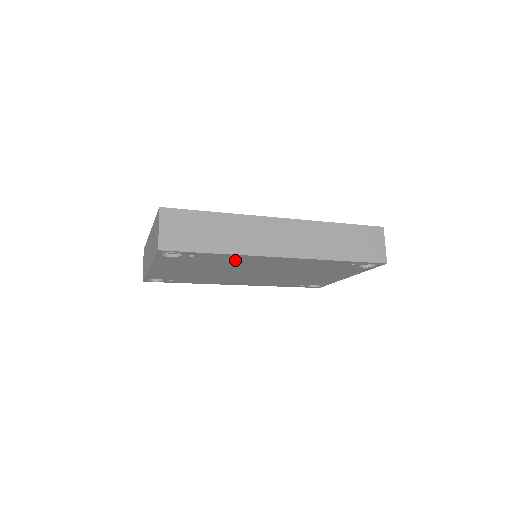
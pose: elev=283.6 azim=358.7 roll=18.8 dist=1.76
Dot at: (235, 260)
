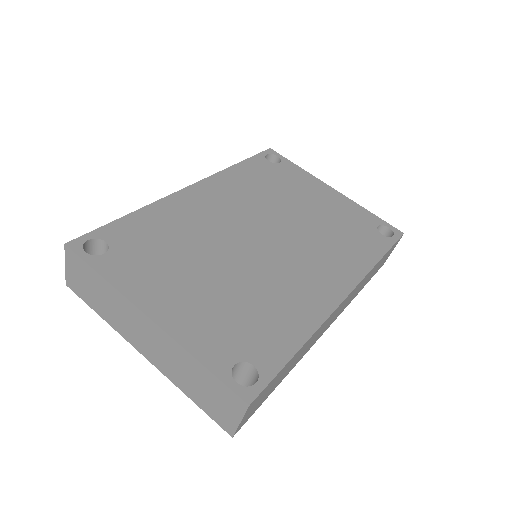
Dot at: occluded
